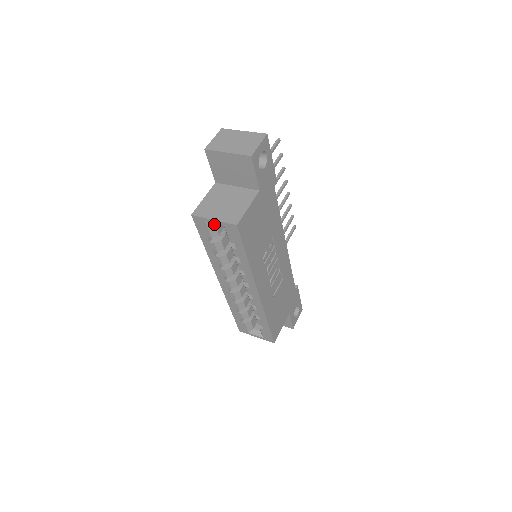
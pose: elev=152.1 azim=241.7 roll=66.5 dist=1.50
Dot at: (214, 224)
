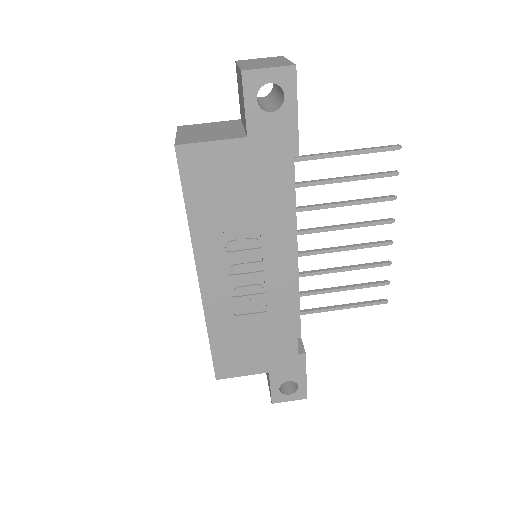
Dot at: occluded
